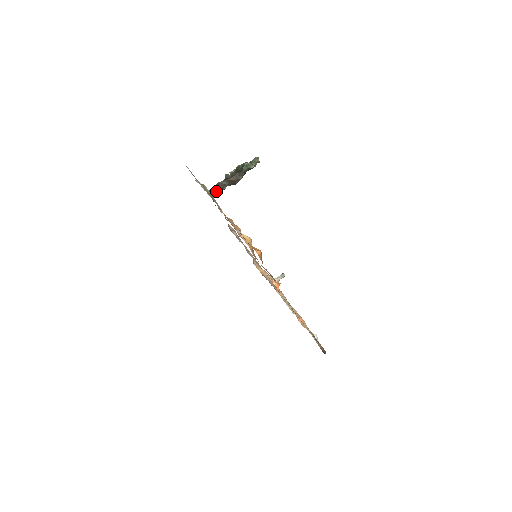
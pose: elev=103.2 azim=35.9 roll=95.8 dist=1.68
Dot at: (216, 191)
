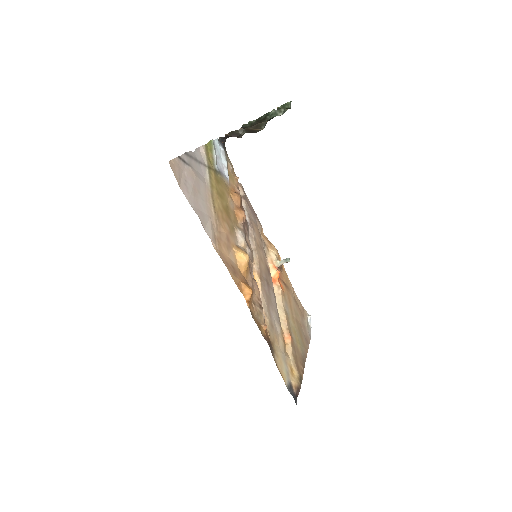
Dot at: occluded
